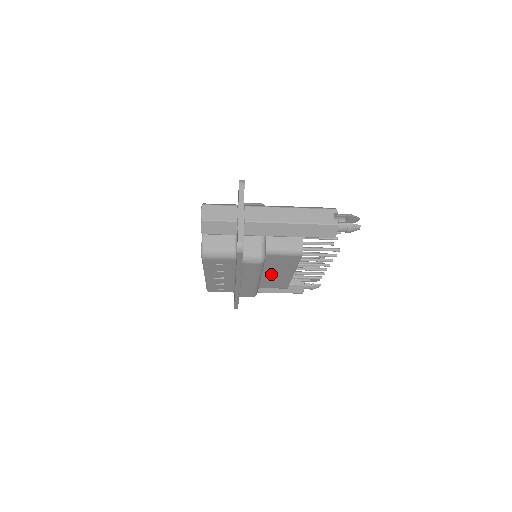
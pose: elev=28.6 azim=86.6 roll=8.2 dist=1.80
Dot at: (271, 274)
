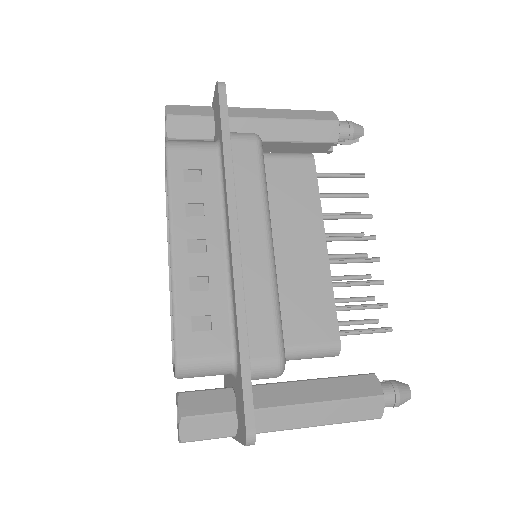
Dot at: occluded
